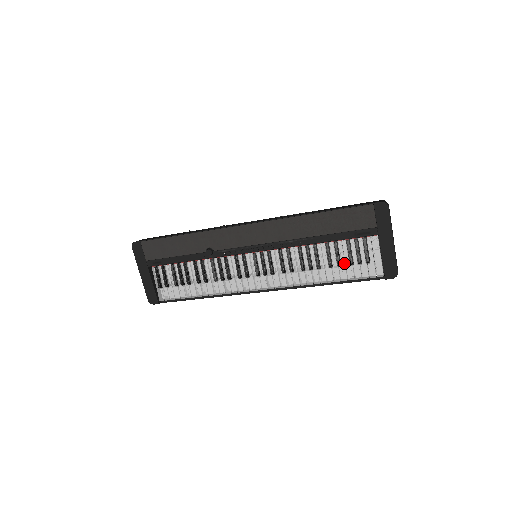
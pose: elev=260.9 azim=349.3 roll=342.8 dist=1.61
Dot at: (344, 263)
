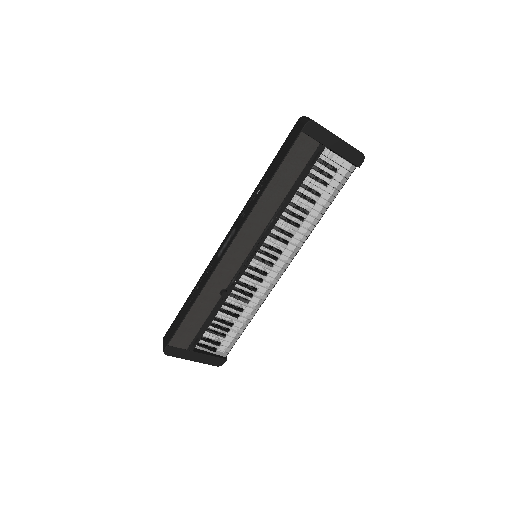
Dot at: (321, 190)
